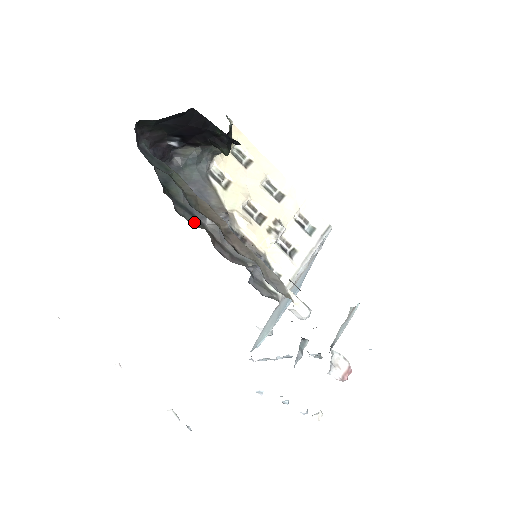
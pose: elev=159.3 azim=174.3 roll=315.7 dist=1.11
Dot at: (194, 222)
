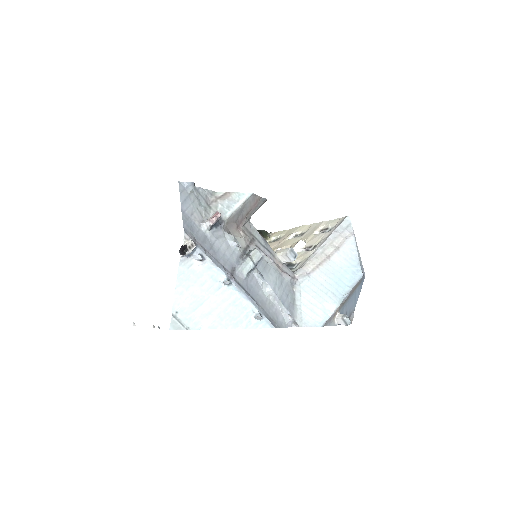
Dot at: occluded
